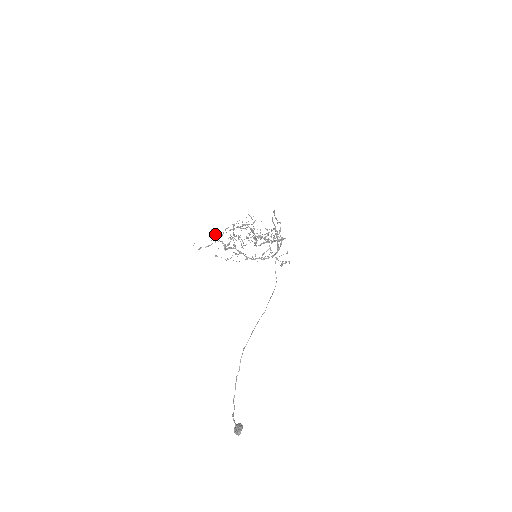
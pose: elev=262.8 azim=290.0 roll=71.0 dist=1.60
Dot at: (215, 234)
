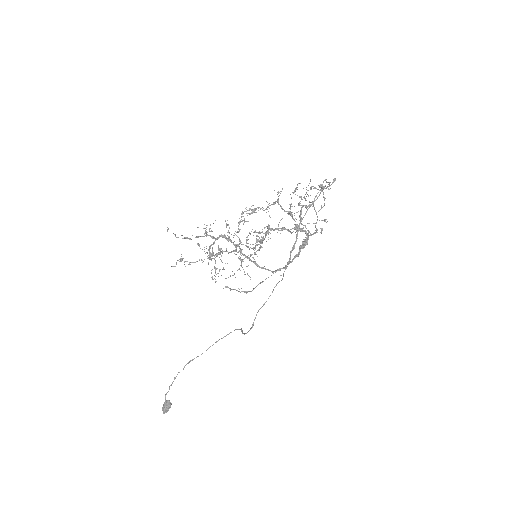
Dot at: occluded
